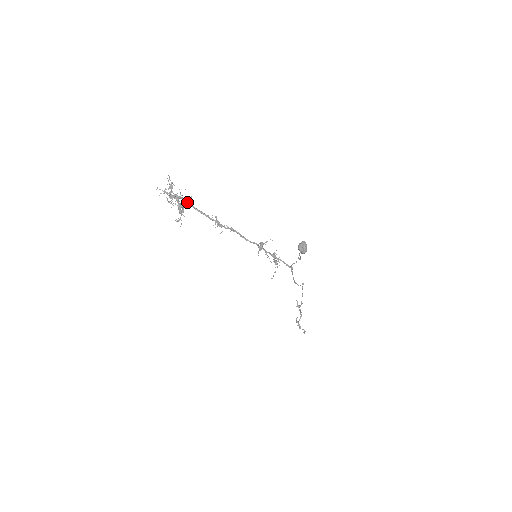
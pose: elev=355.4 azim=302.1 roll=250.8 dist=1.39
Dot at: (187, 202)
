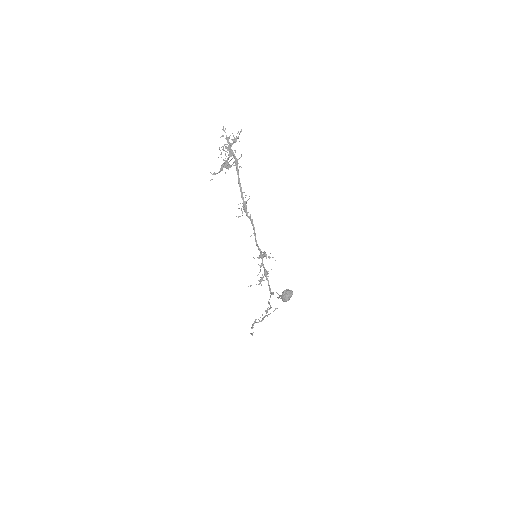
Dot at: occluded
